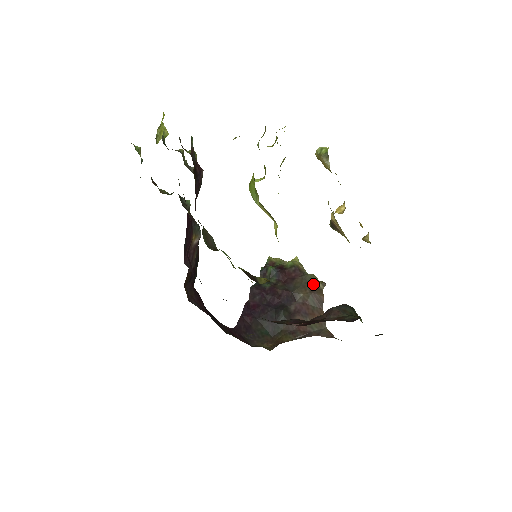
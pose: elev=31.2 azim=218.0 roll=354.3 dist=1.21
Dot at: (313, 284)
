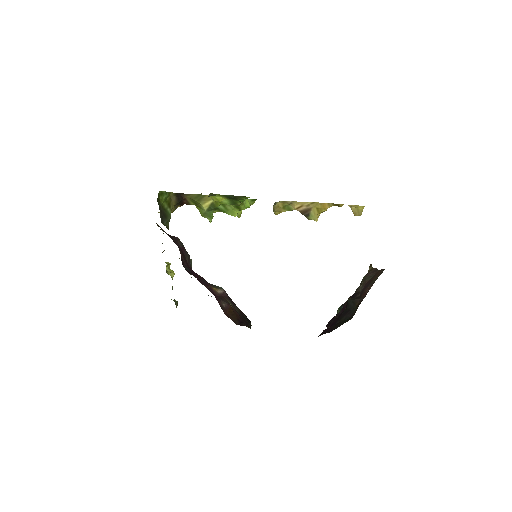
Dot at: occluded
